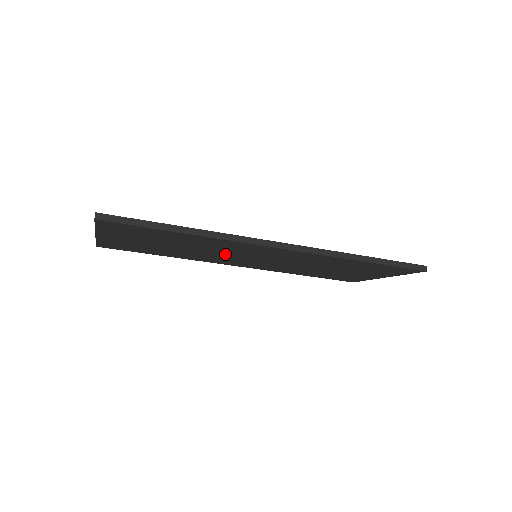
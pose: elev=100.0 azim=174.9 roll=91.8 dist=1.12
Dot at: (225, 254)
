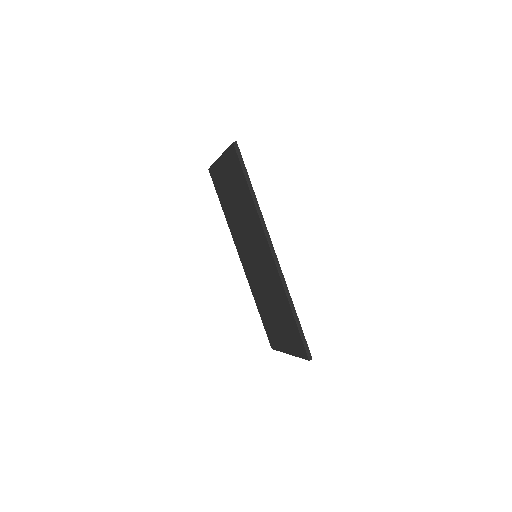
Dot at: (247, 236)
